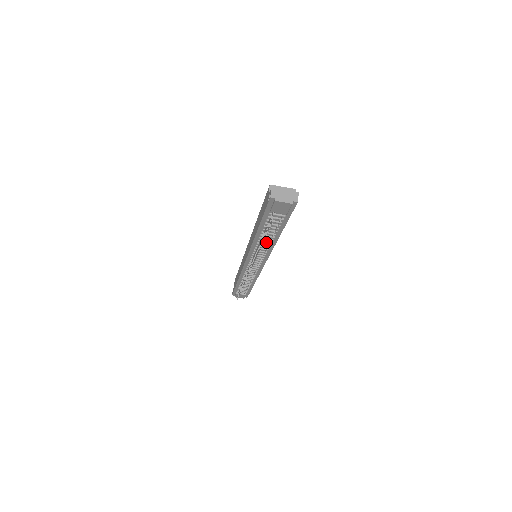
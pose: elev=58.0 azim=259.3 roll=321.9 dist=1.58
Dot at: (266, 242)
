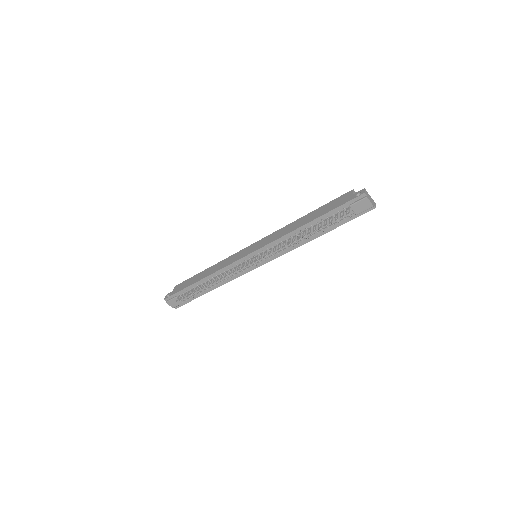
Dot at: (300, 238)
